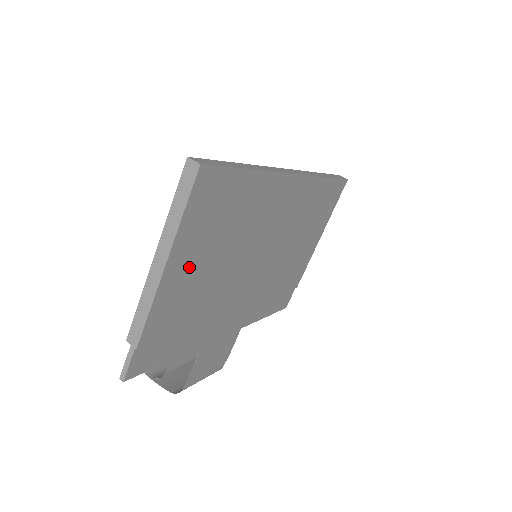
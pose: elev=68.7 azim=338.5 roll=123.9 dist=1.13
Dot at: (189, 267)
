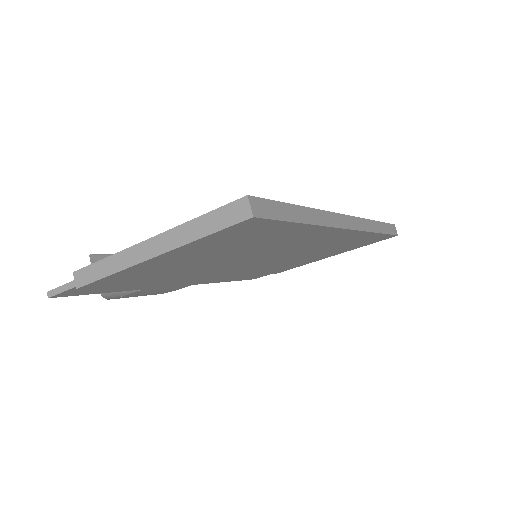
Dot at: (177, 260)
